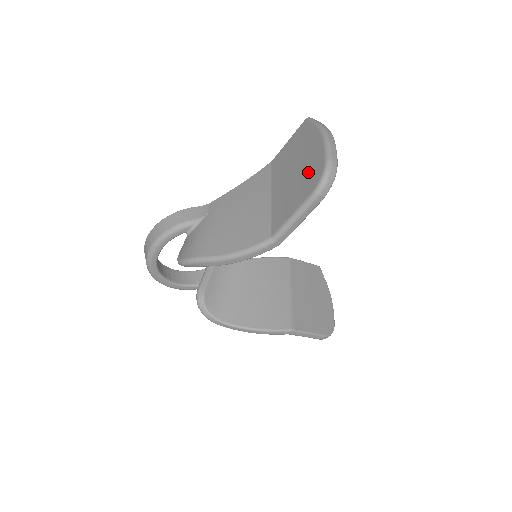
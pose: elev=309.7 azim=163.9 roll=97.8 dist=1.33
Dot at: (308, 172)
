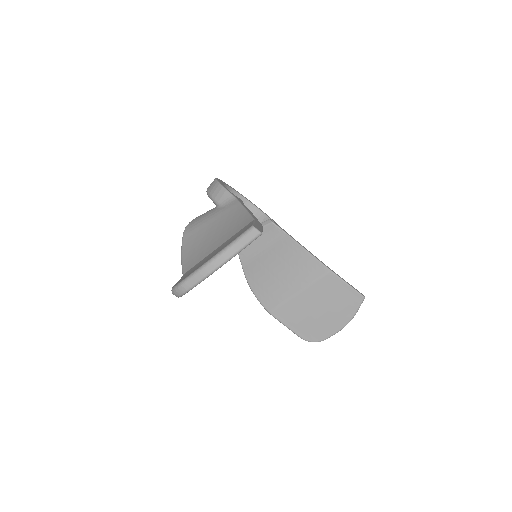
Dot at: (193, 270)
